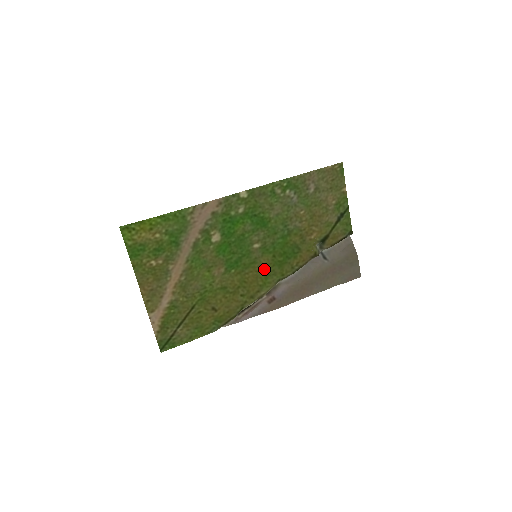
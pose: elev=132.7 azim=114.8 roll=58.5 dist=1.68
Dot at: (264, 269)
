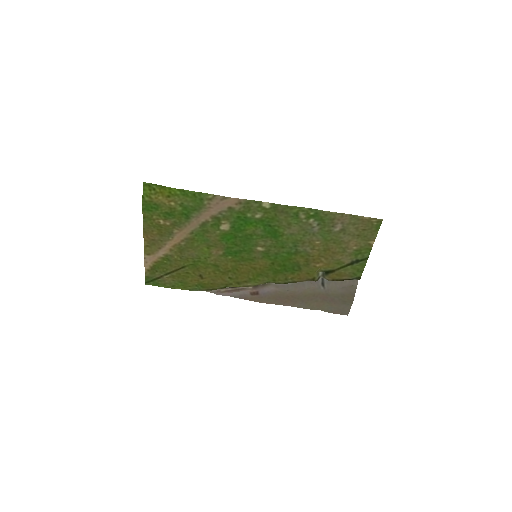
Dot at: (259, 268)
